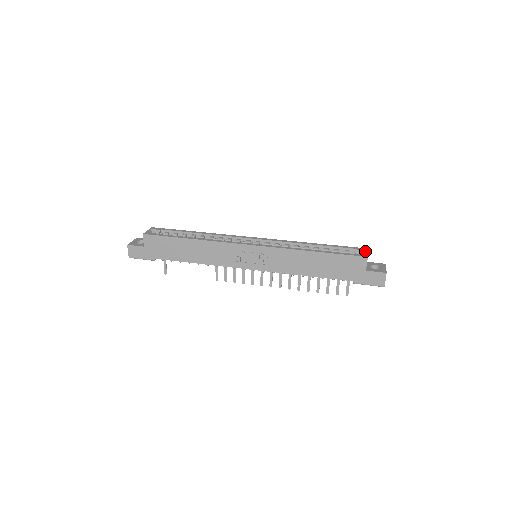
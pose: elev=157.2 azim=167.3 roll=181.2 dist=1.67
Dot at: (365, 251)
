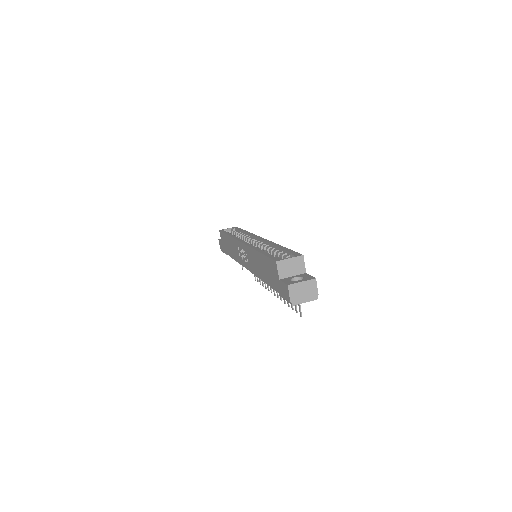
Dot at: (294, 257)
